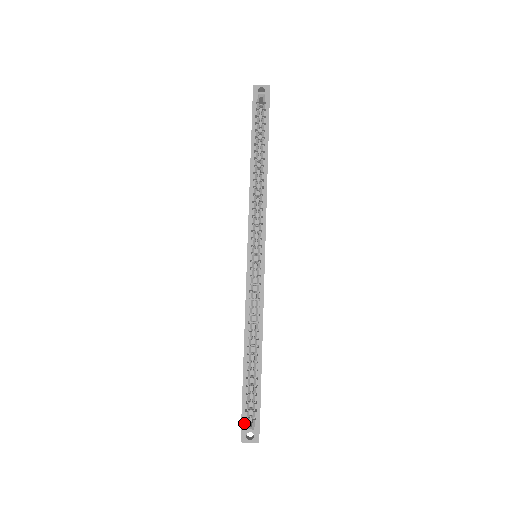
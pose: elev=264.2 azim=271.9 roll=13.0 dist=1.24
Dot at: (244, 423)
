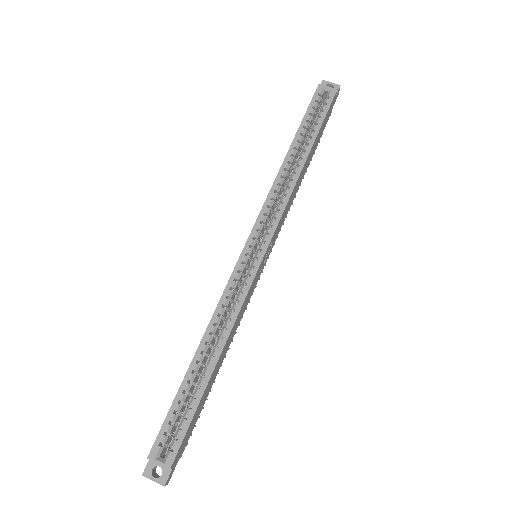
Dot at: (155, 449)
